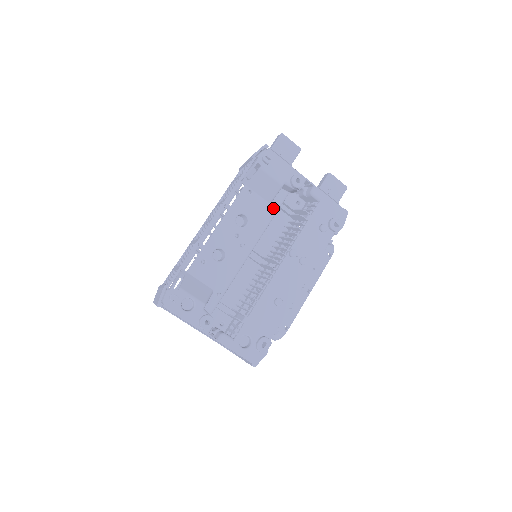
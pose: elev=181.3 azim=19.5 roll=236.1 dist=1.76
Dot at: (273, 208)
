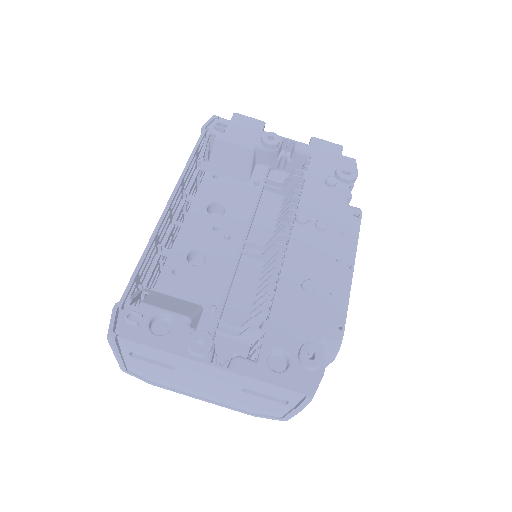
Dot at: (254, 187)
